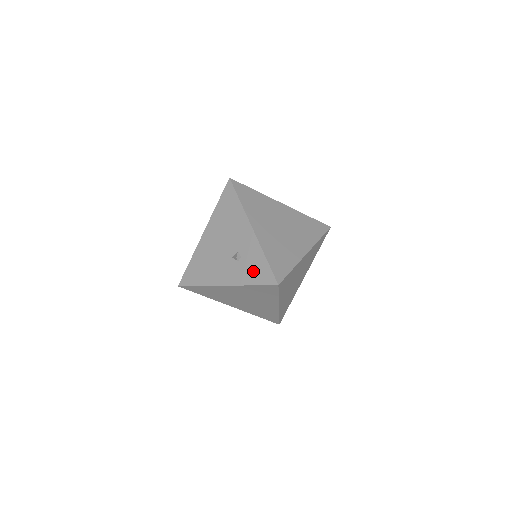
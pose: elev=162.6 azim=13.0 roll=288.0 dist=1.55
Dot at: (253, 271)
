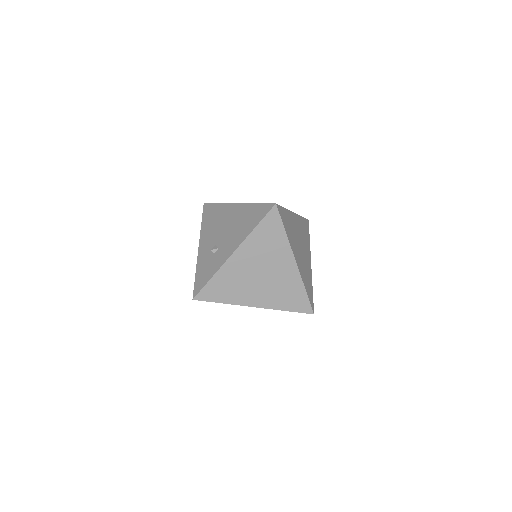
Dot at: (204, 271)
